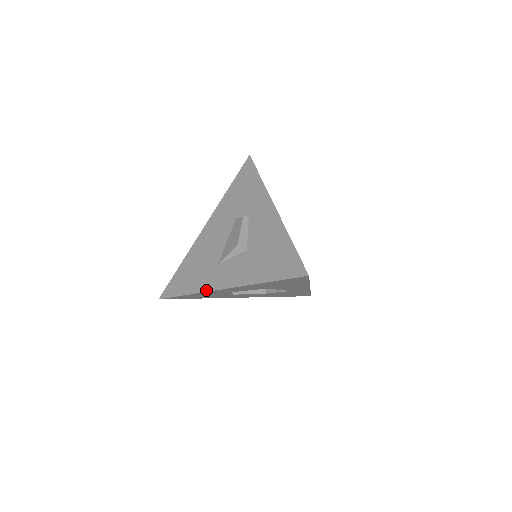
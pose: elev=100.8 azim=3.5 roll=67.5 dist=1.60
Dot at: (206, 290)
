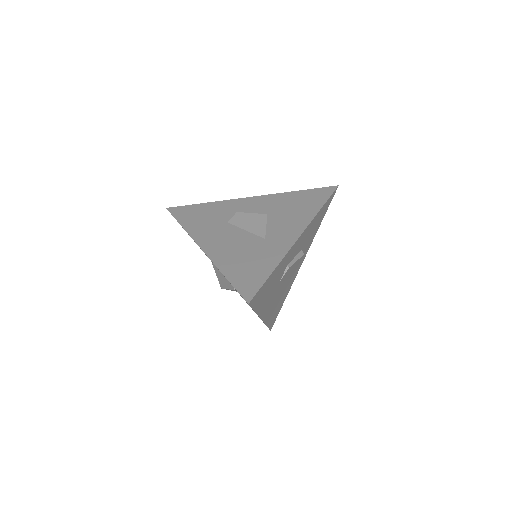
Dot at: (287, 250)
